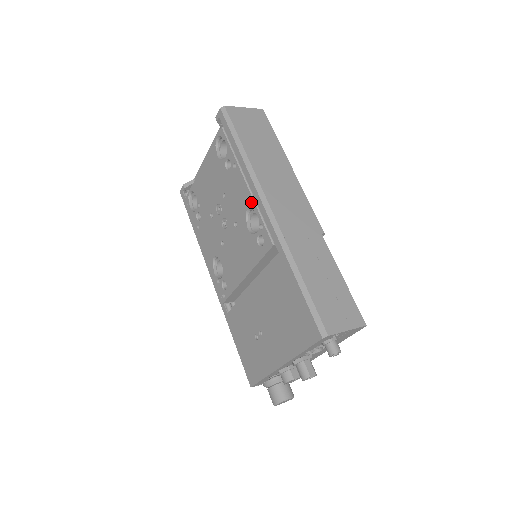
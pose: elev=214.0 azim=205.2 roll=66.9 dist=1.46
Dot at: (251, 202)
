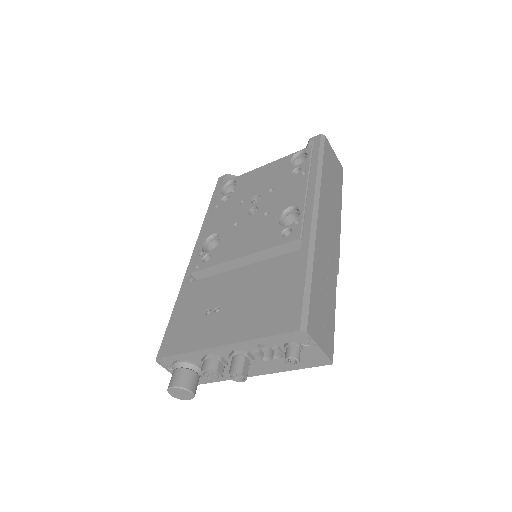
Dot at: (301, 201)
